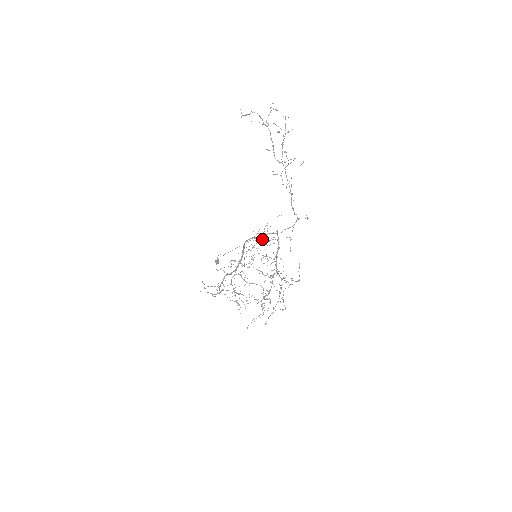
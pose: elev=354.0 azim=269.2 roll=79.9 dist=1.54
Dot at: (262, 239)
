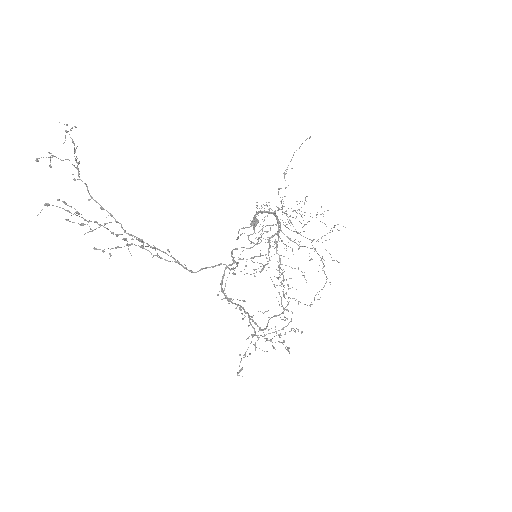
Dot at: occluded
